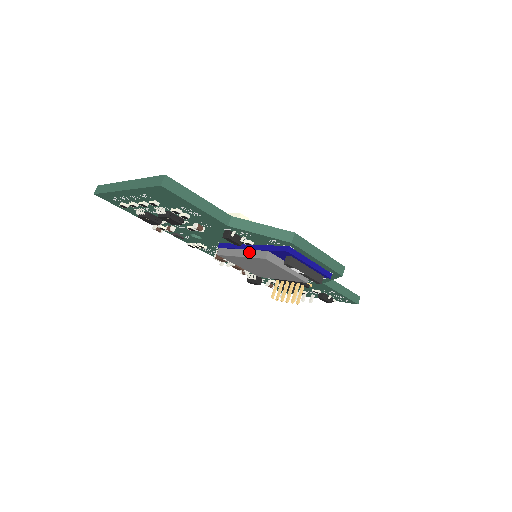
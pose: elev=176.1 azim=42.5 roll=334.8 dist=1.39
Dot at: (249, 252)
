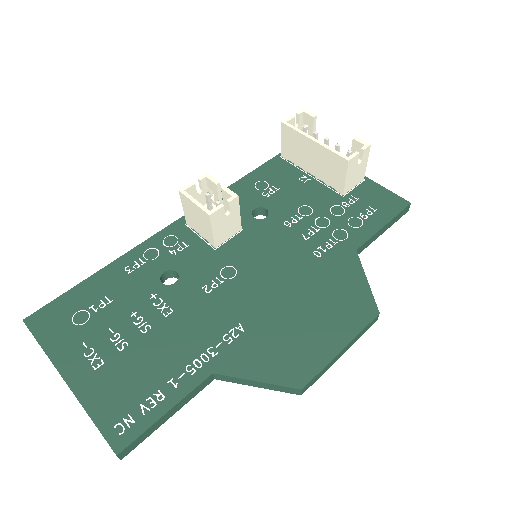
Dot at: occluded
